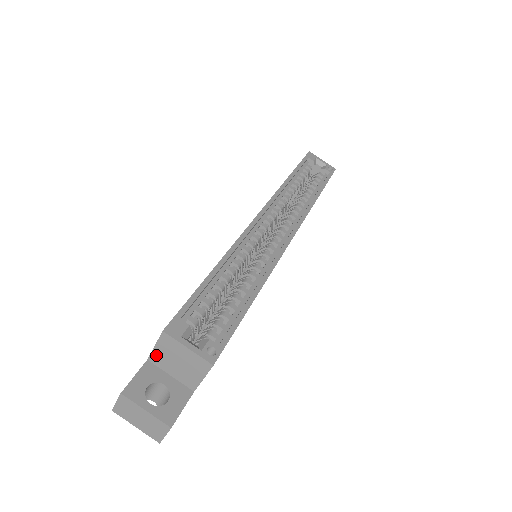
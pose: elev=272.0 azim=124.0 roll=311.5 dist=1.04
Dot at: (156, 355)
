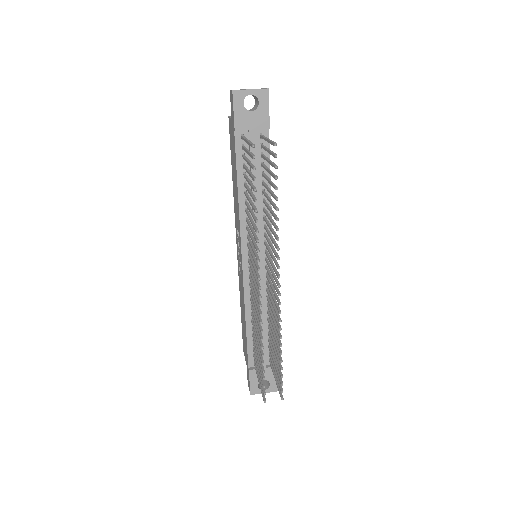
Dot at: occluded
